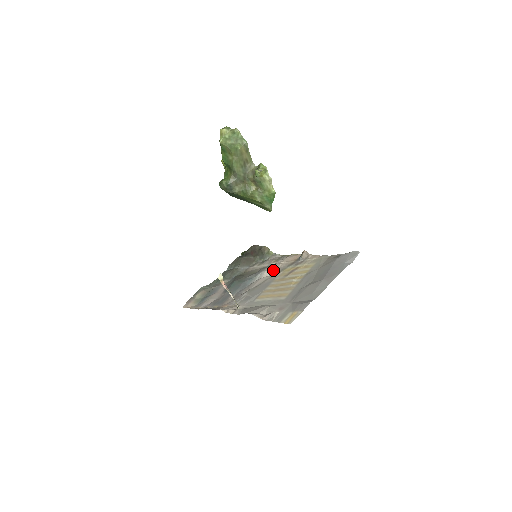
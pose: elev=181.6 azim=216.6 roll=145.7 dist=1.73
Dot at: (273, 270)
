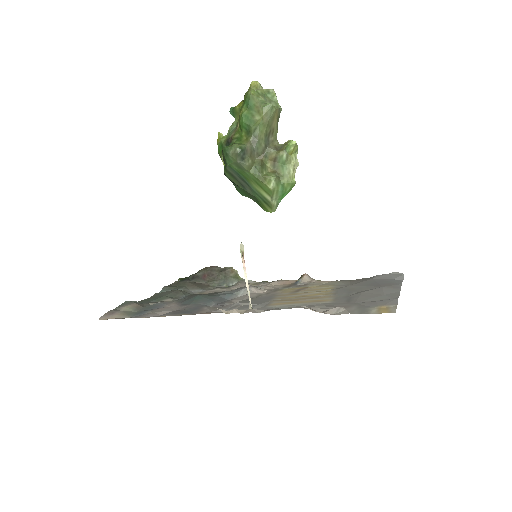
Dot at: occluded
